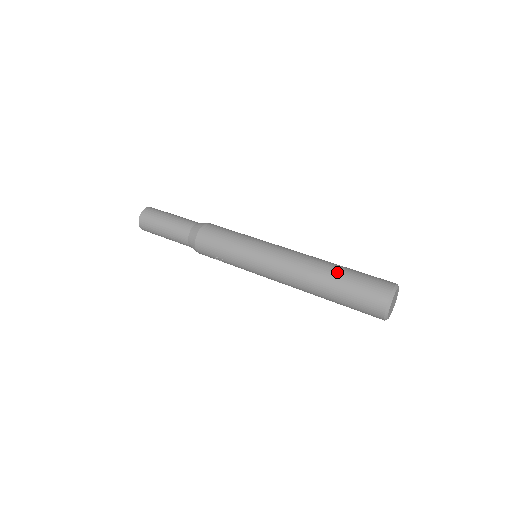
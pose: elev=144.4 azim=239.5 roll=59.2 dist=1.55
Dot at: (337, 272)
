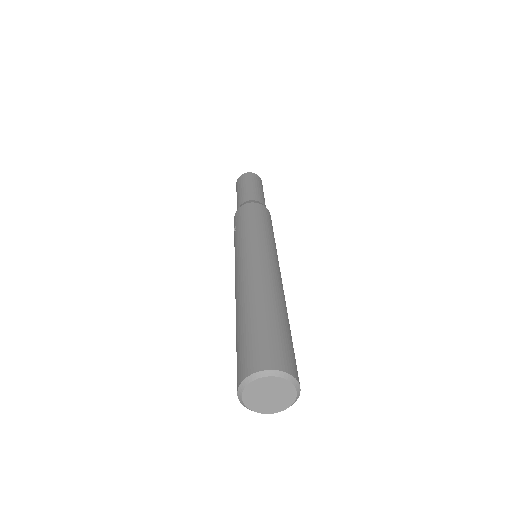
Dot at: (275, 309)
